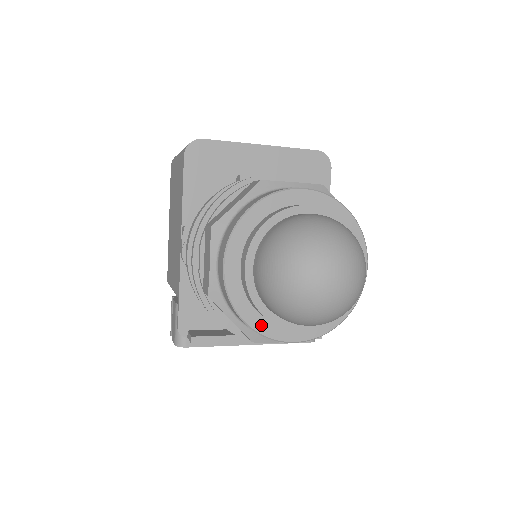
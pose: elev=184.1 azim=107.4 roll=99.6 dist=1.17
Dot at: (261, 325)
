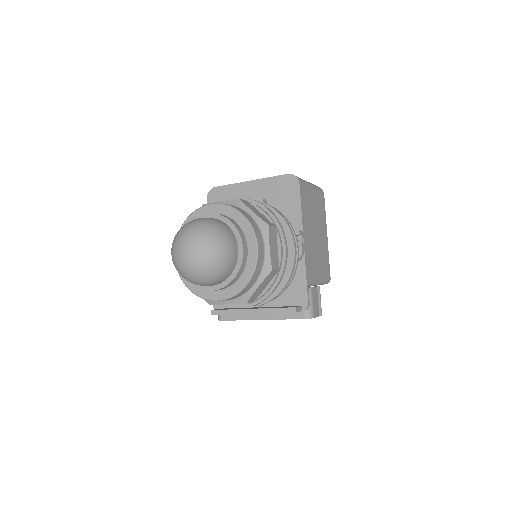
Dot at: (197, 290)
